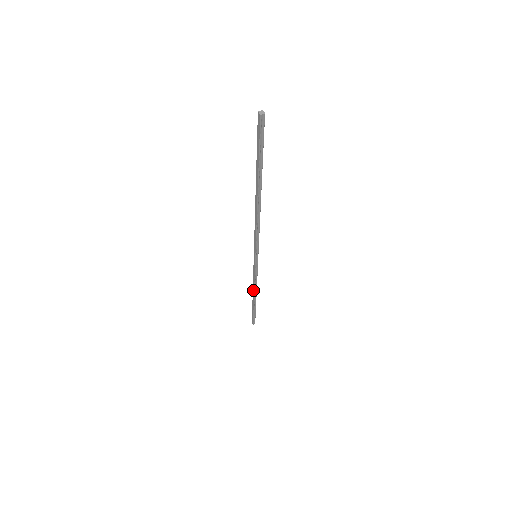
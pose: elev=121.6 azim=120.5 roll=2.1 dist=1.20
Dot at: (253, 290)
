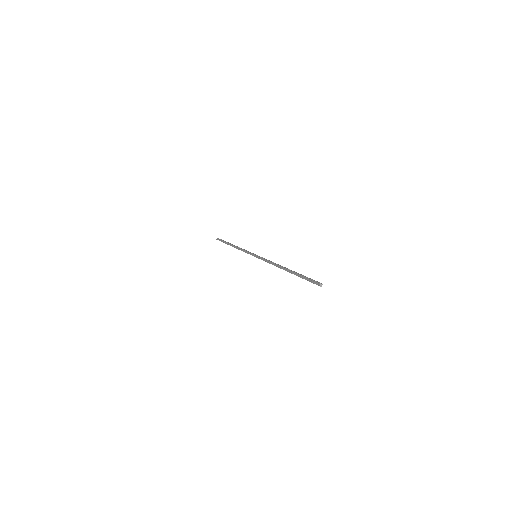
Dot at: occluded
